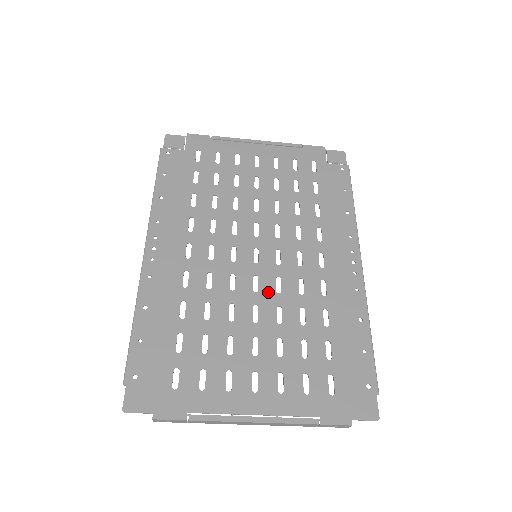
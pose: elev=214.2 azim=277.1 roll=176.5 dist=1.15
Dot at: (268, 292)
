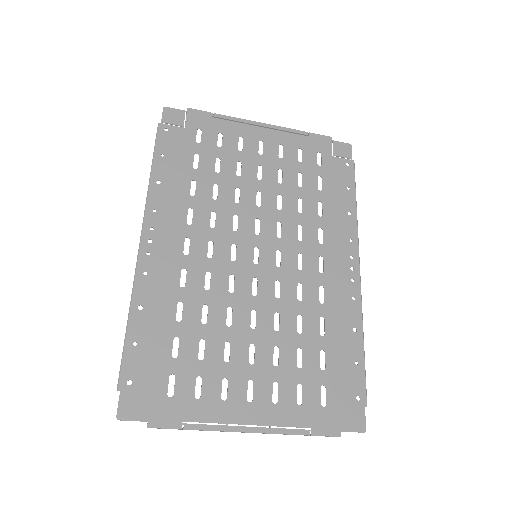
Dot at: (267, 296)
